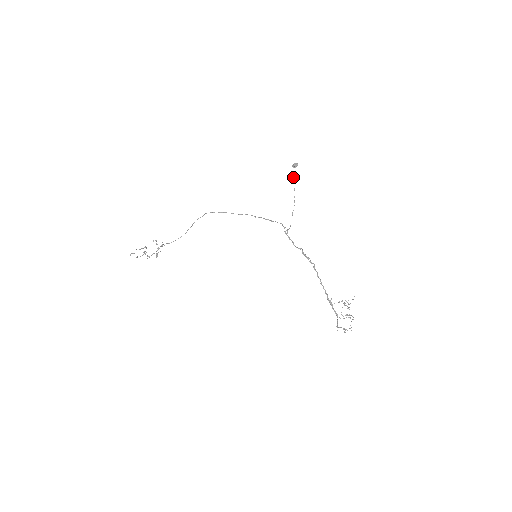
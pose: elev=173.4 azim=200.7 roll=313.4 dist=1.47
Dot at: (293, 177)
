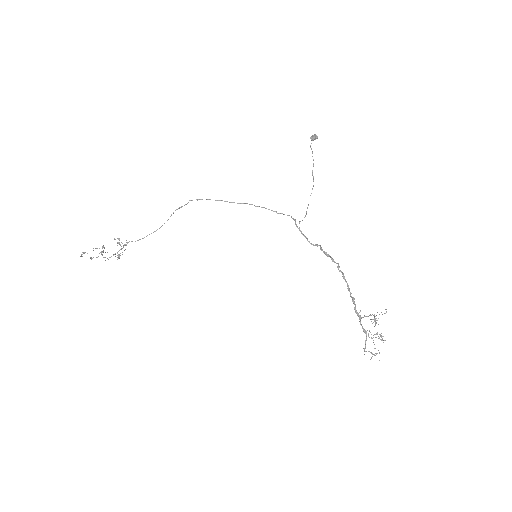
Dot at: occluded
